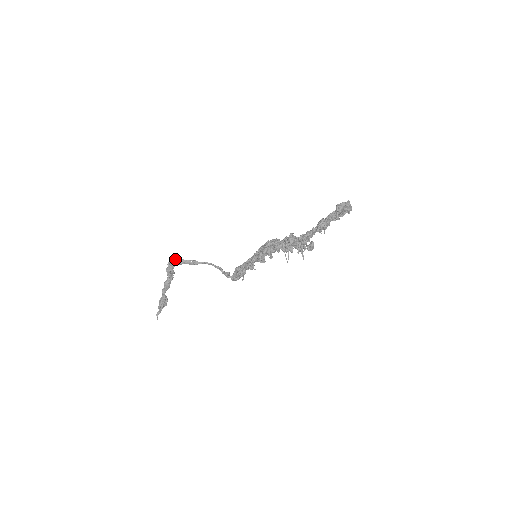
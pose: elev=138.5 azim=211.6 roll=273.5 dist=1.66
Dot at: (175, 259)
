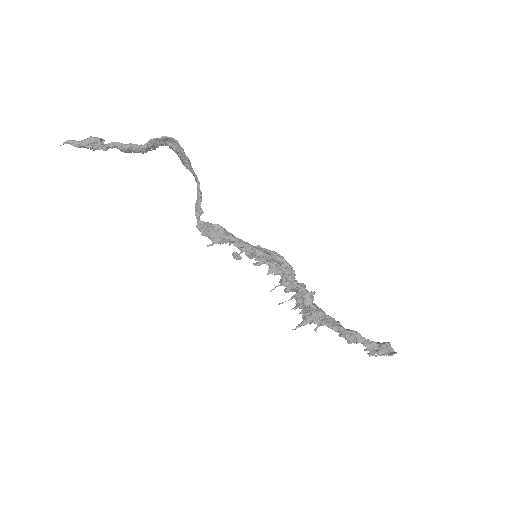
Dot at: (177, 141)
